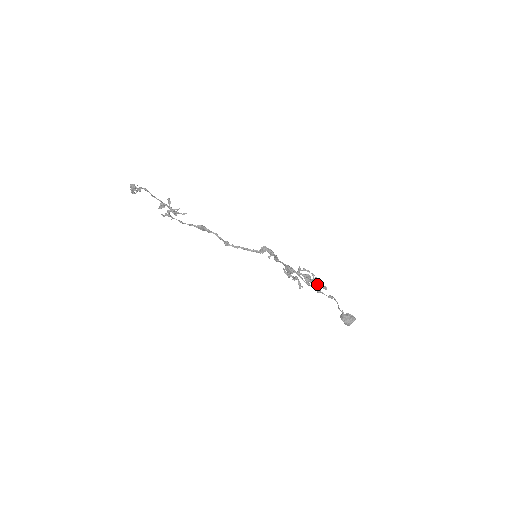
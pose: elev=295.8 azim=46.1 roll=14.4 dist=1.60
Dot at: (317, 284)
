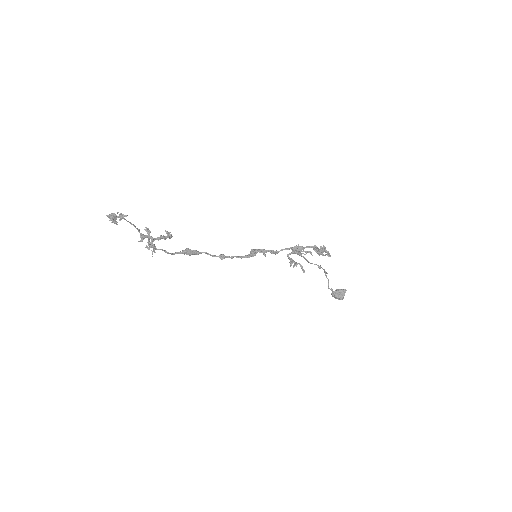
Dot at: (323, 254)
